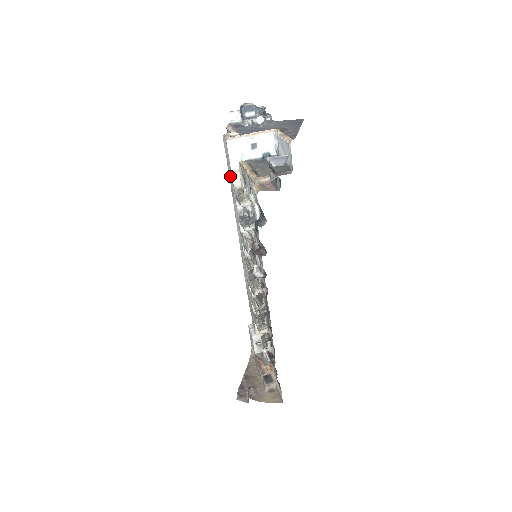
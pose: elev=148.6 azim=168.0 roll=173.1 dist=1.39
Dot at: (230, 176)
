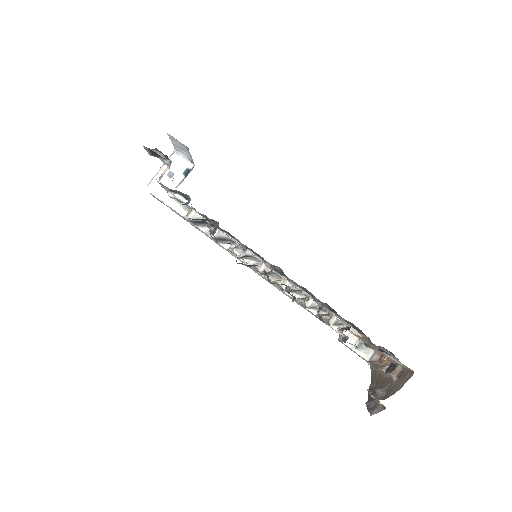
Dot at: (179, 215)
